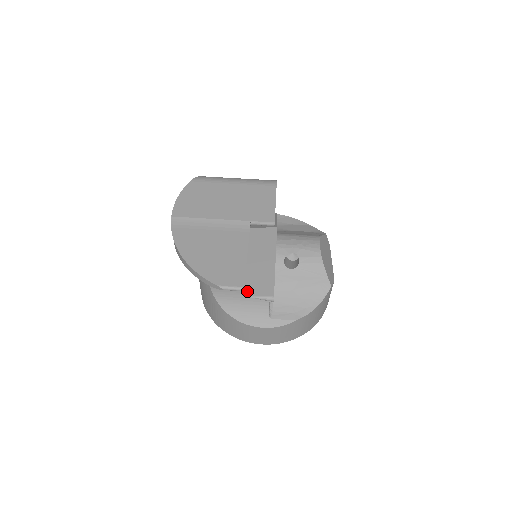
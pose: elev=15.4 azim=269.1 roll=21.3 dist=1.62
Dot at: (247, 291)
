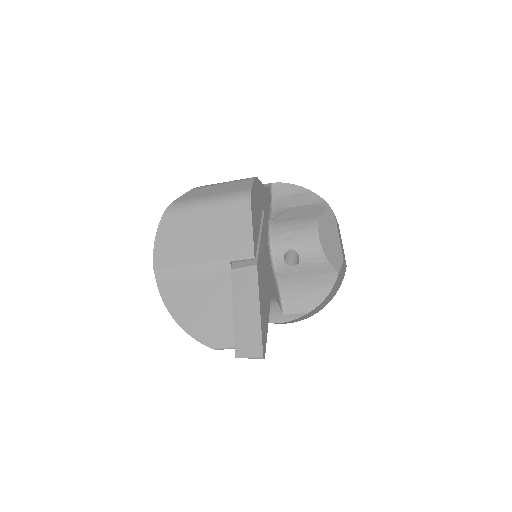
Dot at: (238, 351)
